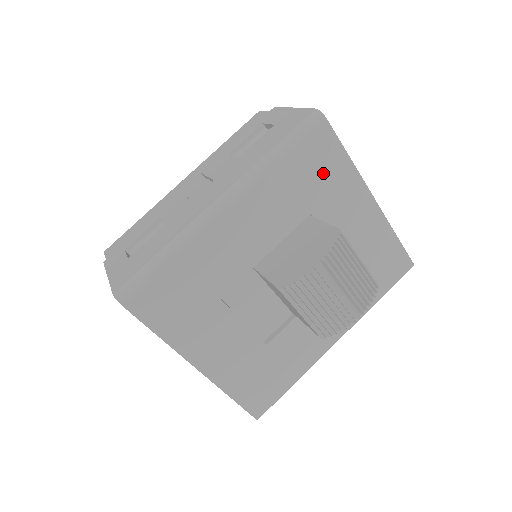
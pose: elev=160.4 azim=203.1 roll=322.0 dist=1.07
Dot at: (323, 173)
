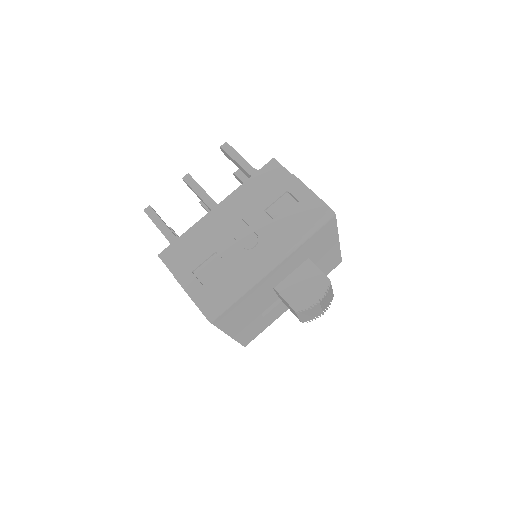
Dot at: (323, 239)
